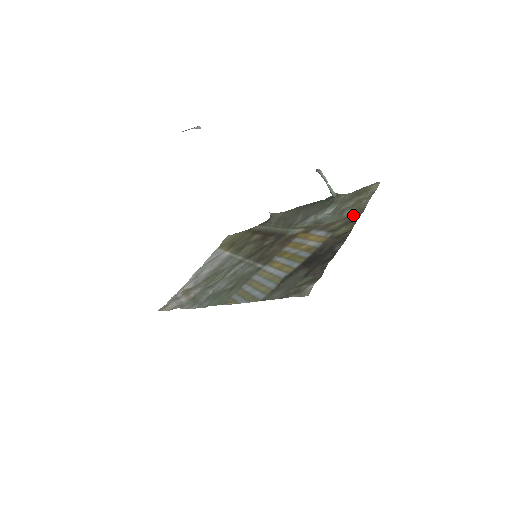
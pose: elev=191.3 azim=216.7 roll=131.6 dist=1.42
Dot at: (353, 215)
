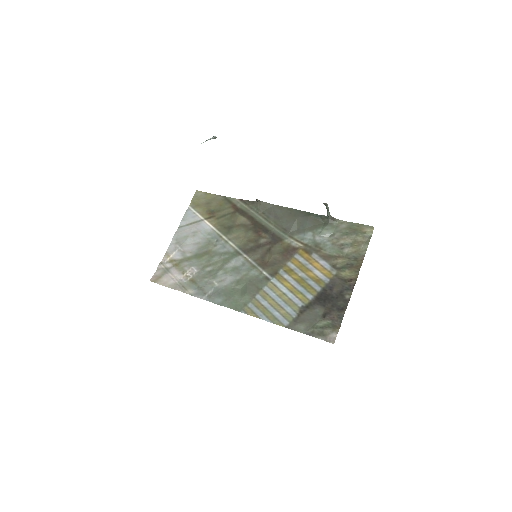
Dot at: (354, 258)
